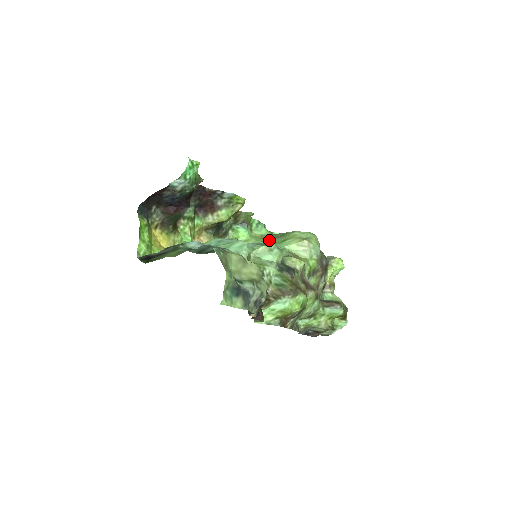
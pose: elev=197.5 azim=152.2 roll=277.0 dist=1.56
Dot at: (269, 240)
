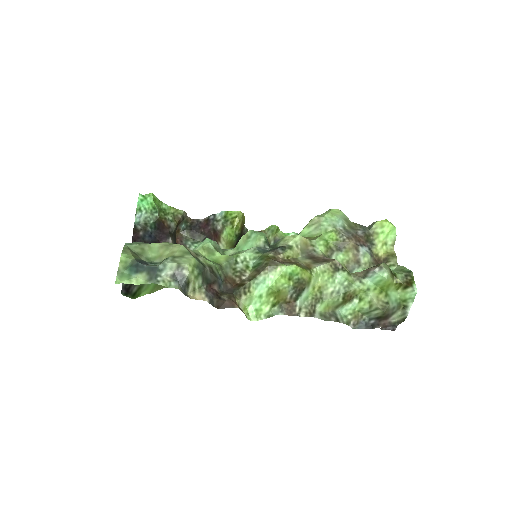
Dot at: occluded
